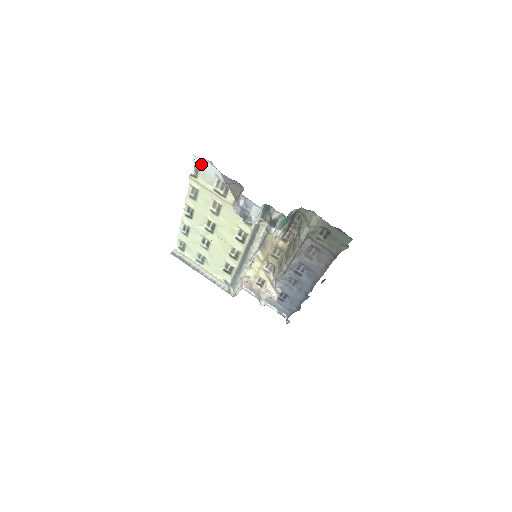
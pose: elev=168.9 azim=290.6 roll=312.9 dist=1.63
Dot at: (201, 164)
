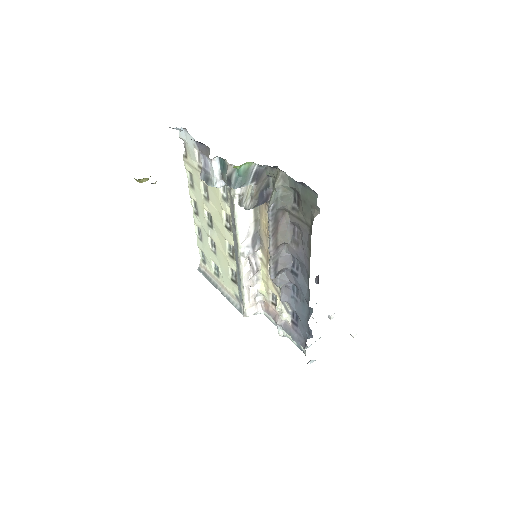
Dot at: (184, 137)
